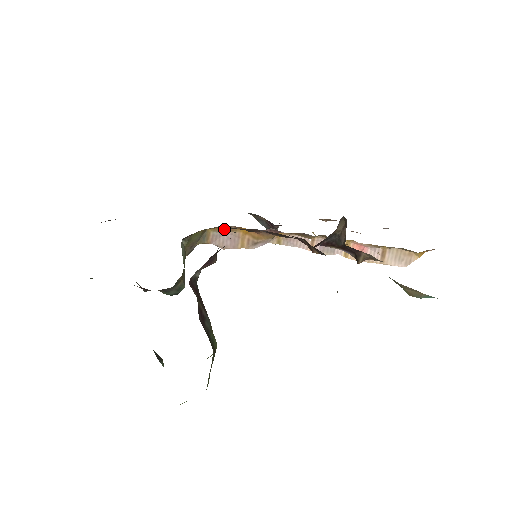
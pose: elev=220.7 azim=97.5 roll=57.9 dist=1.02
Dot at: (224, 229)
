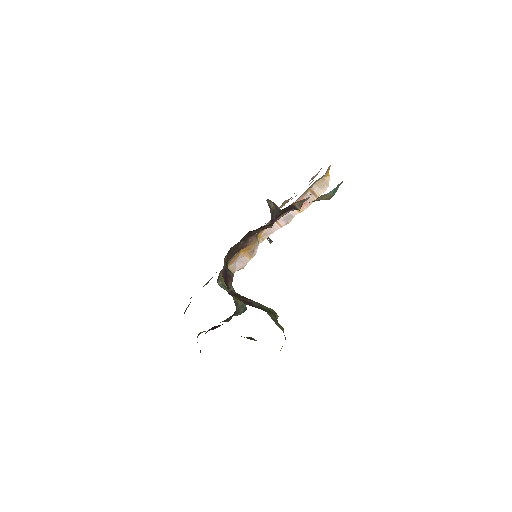
Dot at: (233, 260)
